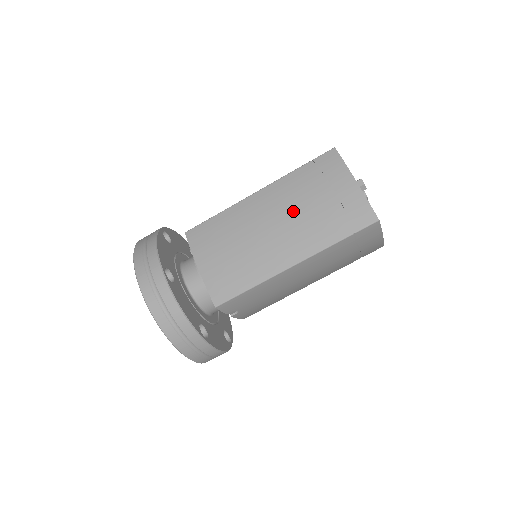
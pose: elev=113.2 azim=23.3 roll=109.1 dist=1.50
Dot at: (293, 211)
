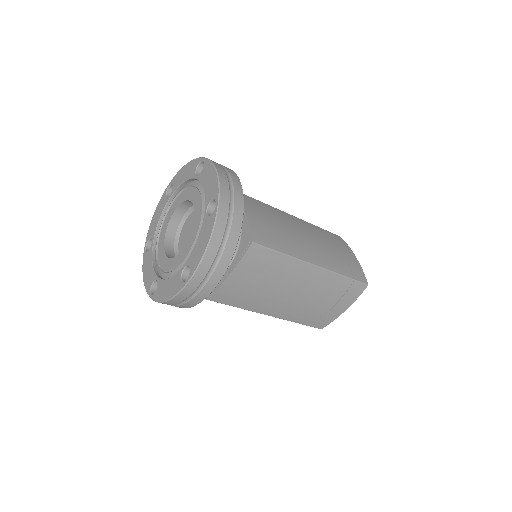
Dot at: (309, 298)
